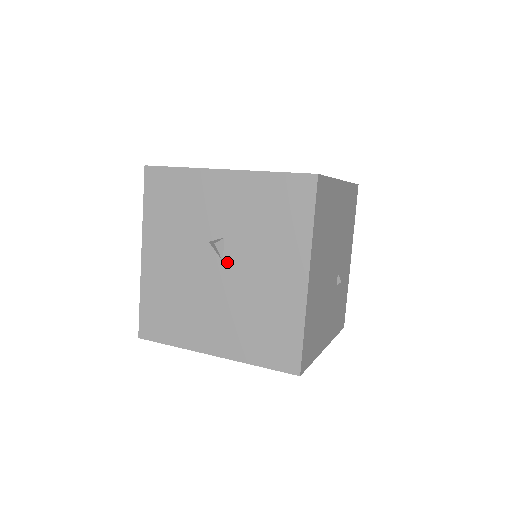
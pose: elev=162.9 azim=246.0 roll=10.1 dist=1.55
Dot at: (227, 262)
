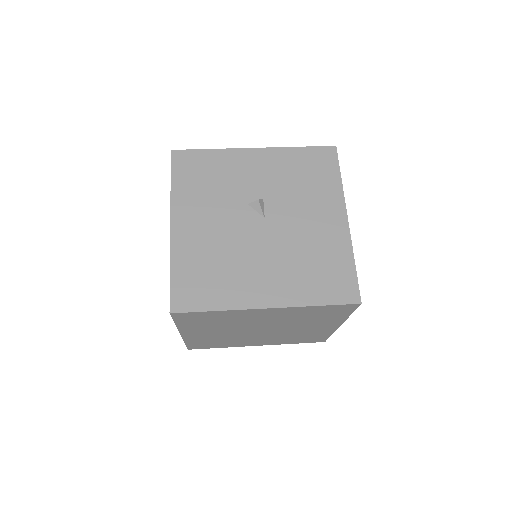
Dot at: (269, 218)
